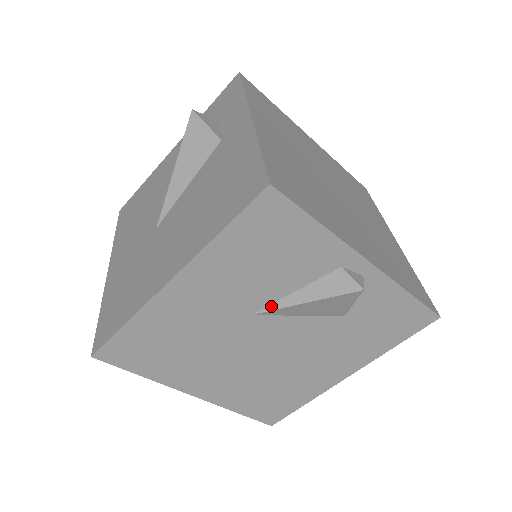
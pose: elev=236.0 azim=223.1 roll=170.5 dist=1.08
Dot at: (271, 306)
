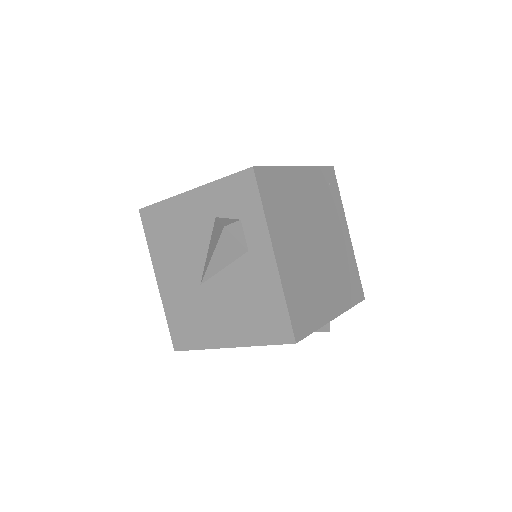
Dot at: occluded
